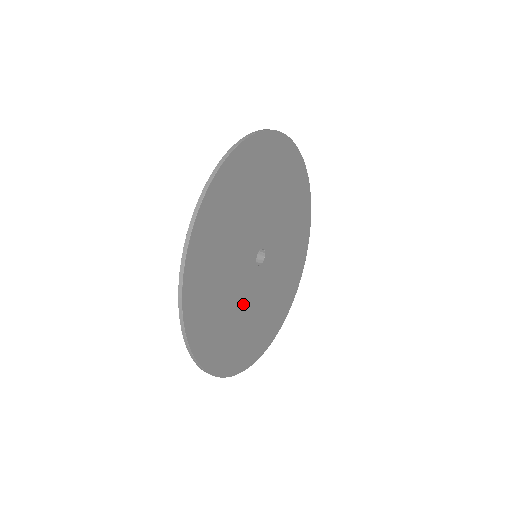
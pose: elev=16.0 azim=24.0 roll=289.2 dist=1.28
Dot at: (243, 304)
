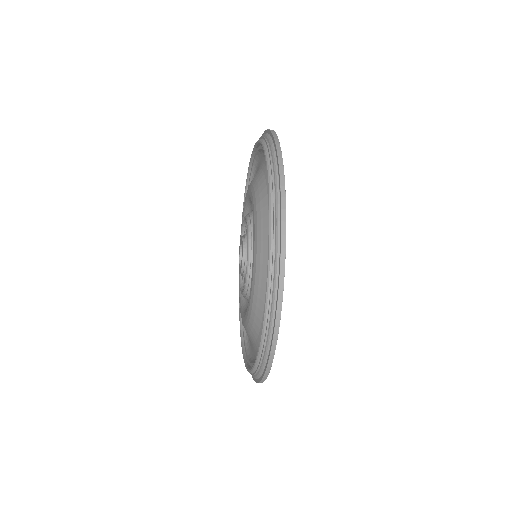
Dot at: occluded
